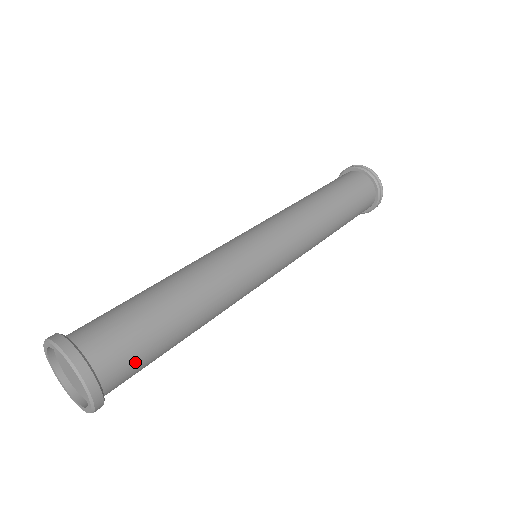
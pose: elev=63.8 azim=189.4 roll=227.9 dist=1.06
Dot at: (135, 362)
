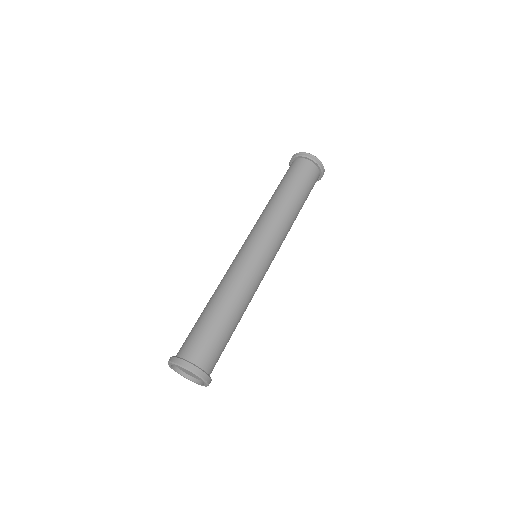
Dot at: (219, 356)
